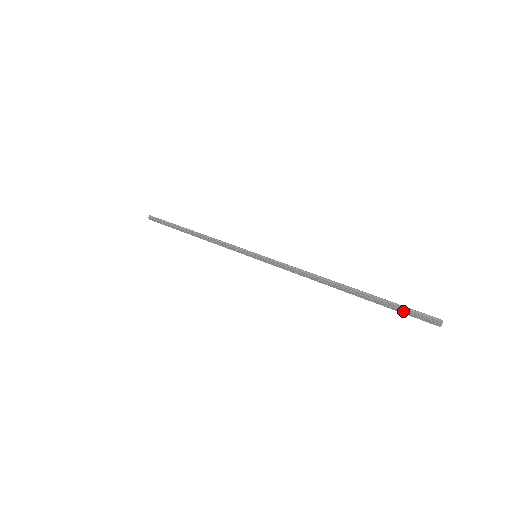
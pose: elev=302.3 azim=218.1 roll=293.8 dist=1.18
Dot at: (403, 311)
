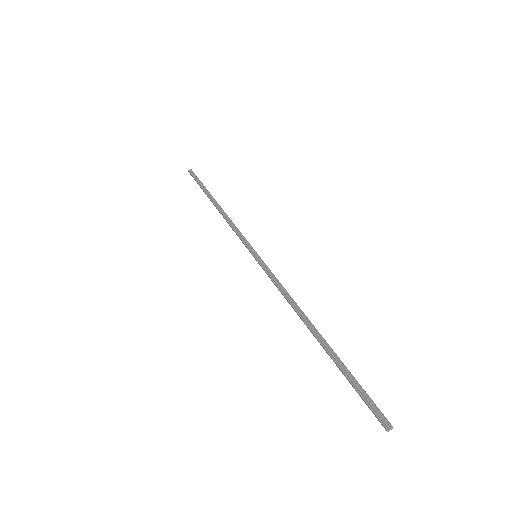
Dot at: (358, 393)
